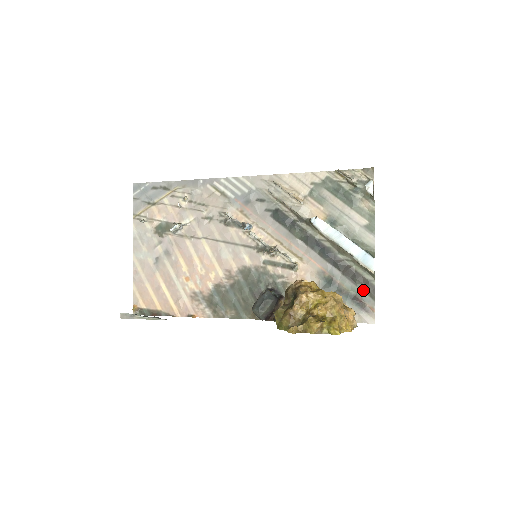
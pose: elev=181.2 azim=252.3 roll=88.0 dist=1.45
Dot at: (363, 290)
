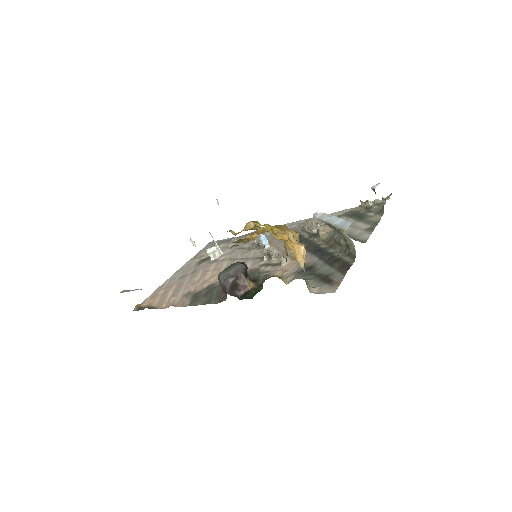
Dot at: (337, 270)
